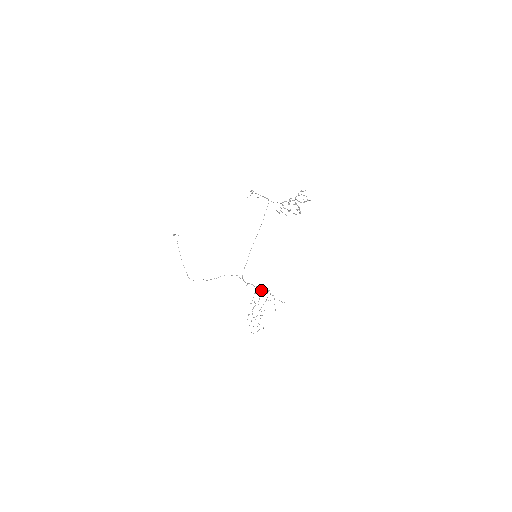
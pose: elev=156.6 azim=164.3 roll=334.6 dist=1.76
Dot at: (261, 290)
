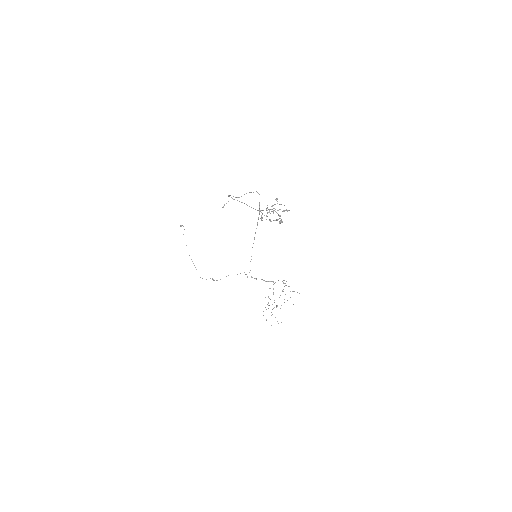
Dot at: (274, 283)
